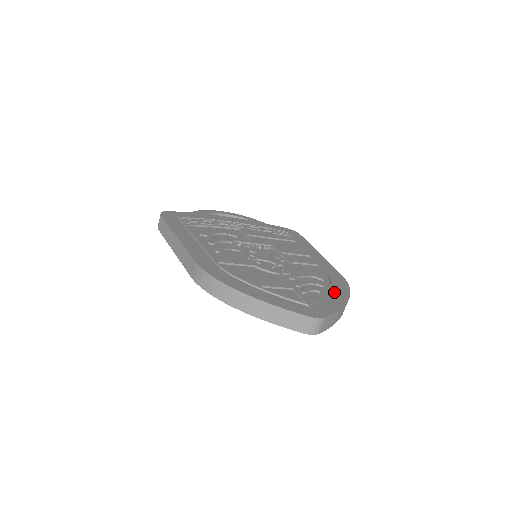
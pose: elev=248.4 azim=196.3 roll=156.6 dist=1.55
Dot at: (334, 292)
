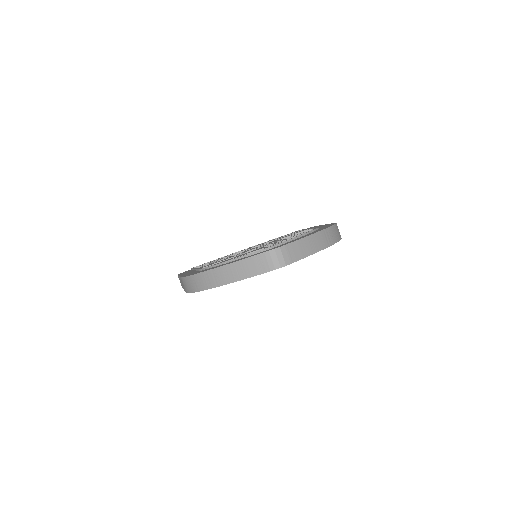
Dot at: (312, 232)
